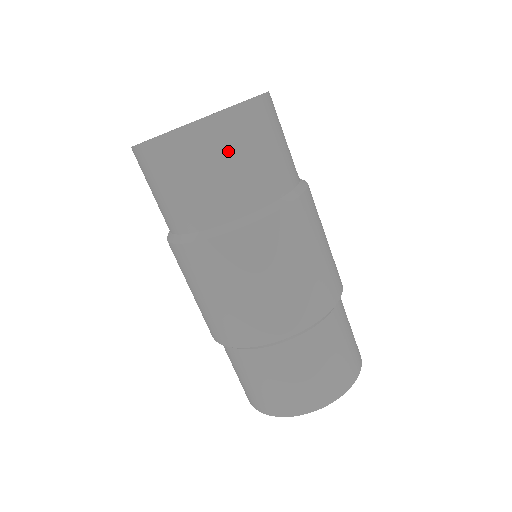
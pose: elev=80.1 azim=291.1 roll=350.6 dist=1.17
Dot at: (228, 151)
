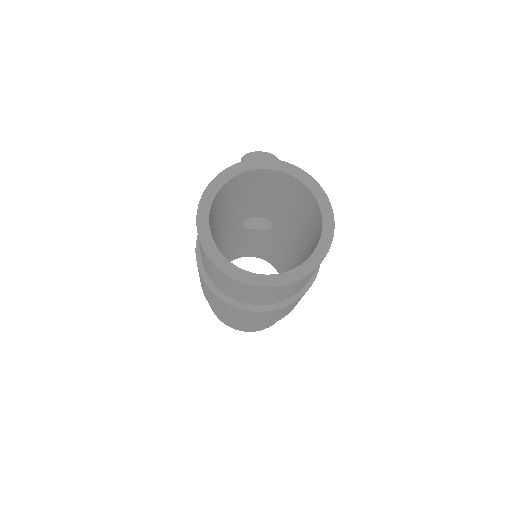
Dot at: (277, 293)
